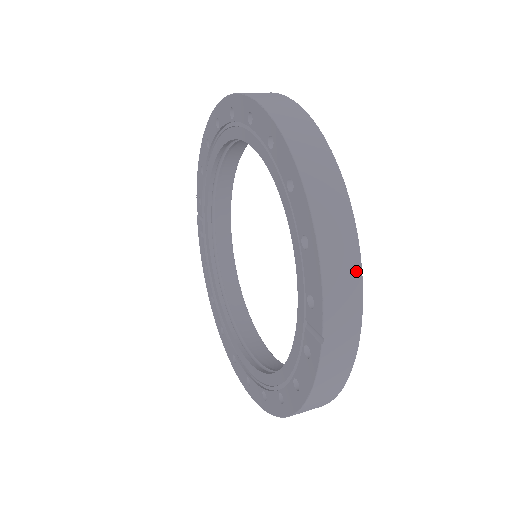
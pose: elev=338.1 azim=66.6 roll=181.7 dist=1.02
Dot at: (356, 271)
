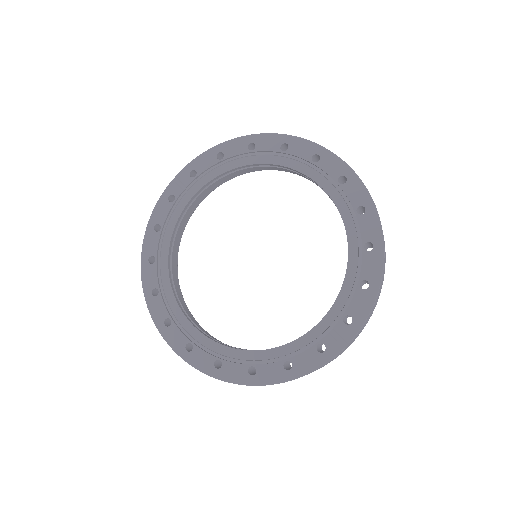
Dot at: occluded
